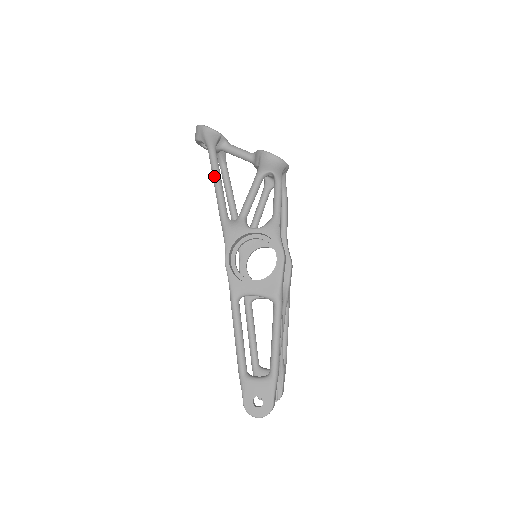
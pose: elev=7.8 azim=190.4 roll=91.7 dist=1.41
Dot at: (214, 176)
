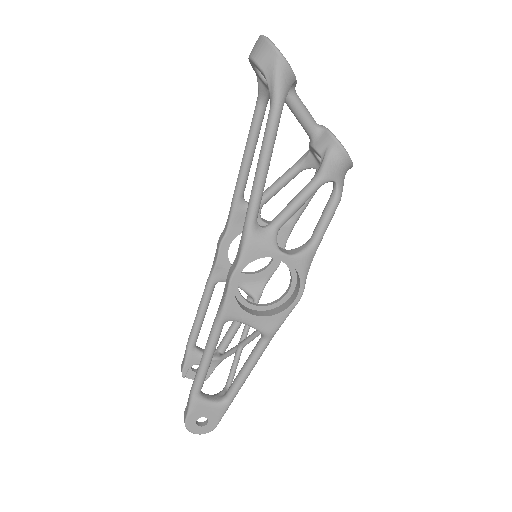
Dot at: (265, 154)
